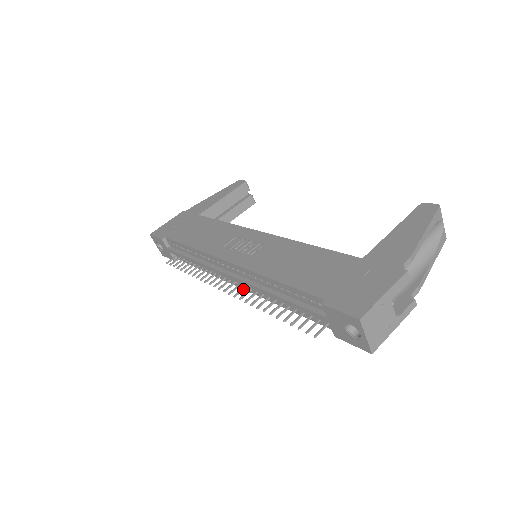
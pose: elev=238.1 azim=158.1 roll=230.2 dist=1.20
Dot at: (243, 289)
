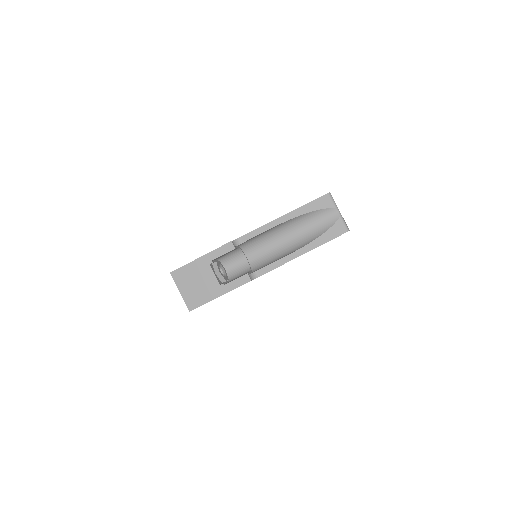
Dot at: occluded
